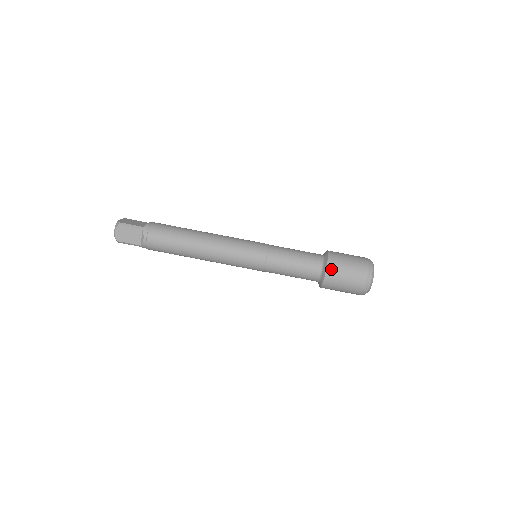
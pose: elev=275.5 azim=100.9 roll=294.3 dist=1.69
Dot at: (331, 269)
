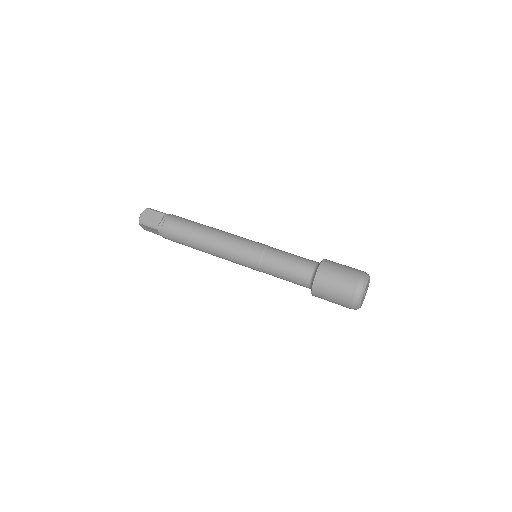
Dot at: (325, 265)
